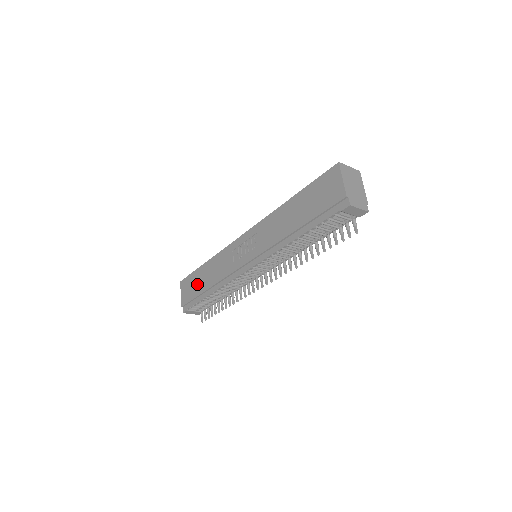
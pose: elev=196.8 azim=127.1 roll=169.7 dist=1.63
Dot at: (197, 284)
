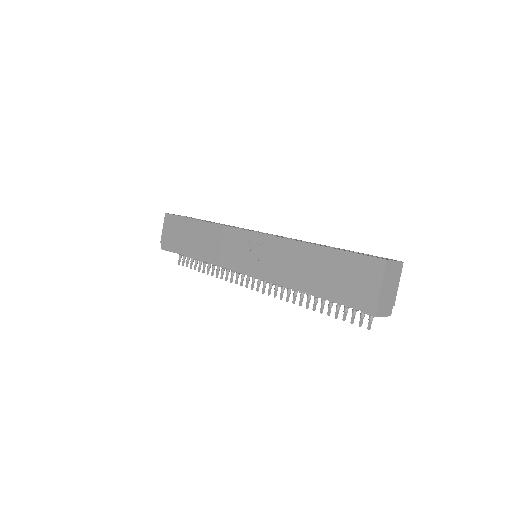
Dot at: (183, 235)
